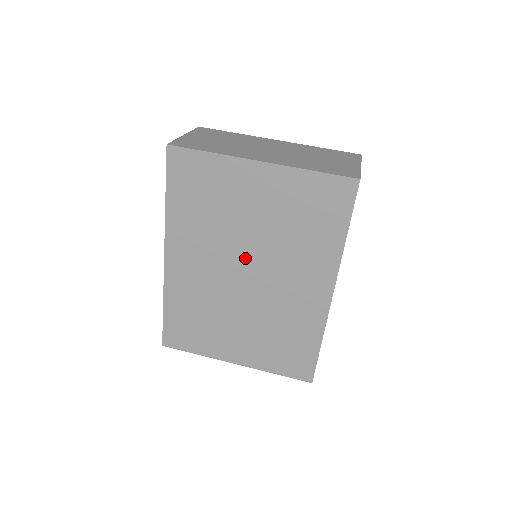
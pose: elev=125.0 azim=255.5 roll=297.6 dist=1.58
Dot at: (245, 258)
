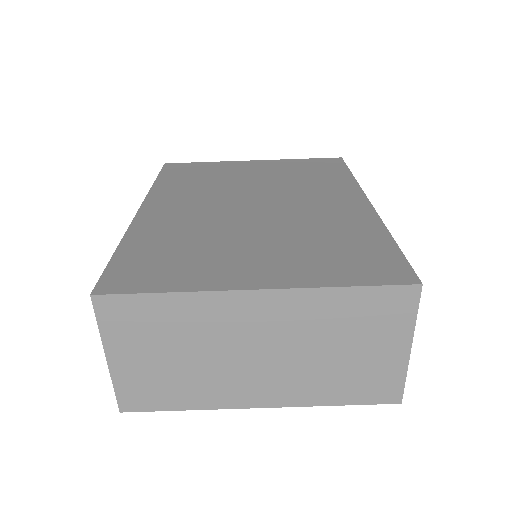
Dot at: occluded
